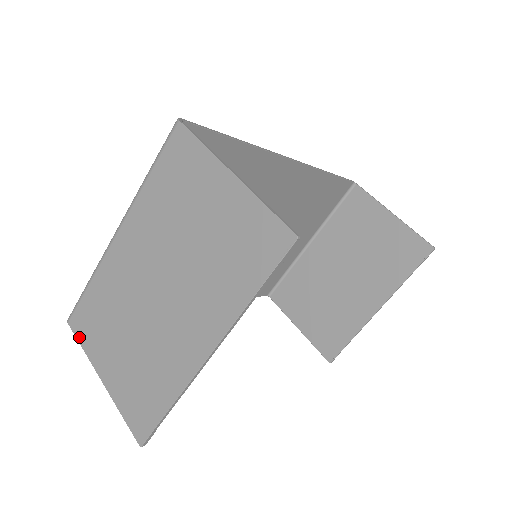
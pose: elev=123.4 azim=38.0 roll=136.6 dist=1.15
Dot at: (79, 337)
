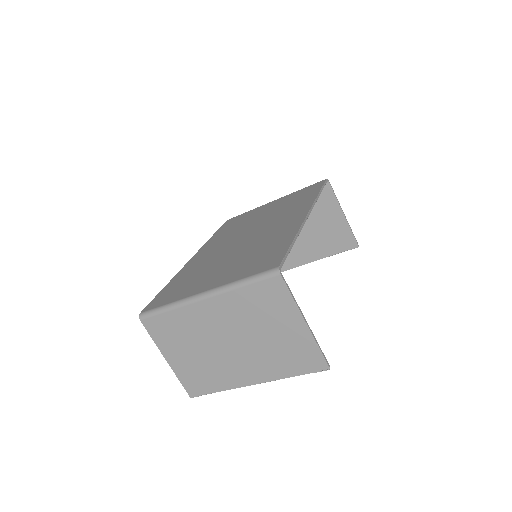
Dot at: (150, 332)
